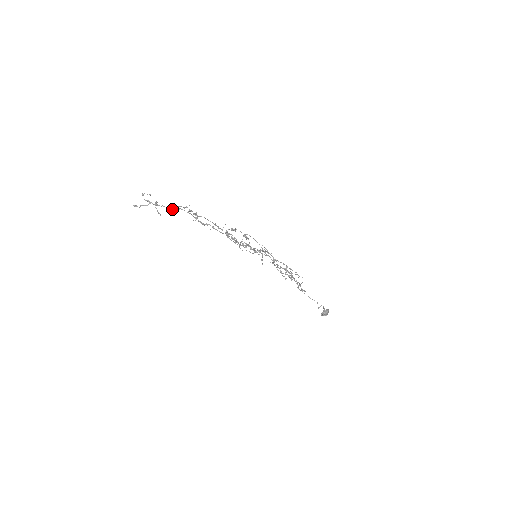
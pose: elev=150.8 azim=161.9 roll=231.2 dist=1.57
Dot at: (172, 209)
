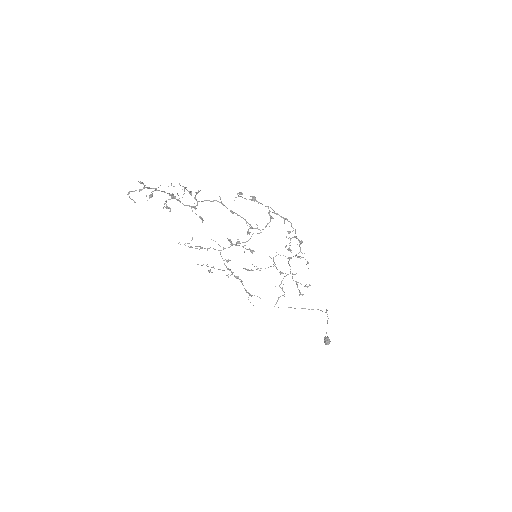
Dot at: (173, 194)
